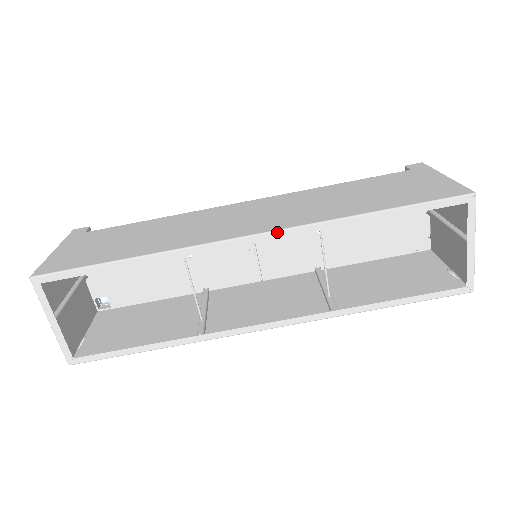
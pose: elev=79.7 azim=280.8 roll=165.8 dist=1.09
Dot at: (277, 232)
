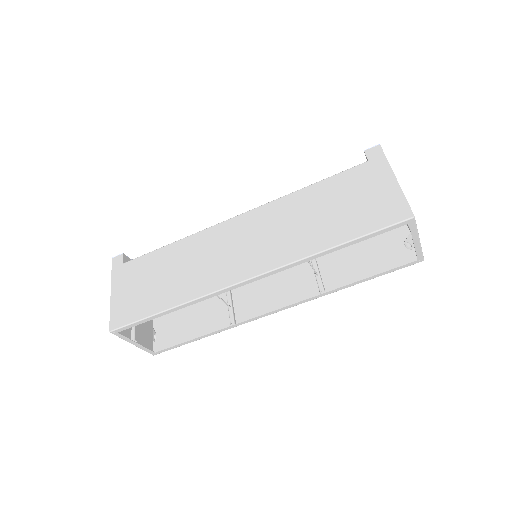
Dot at: (267, 273)
